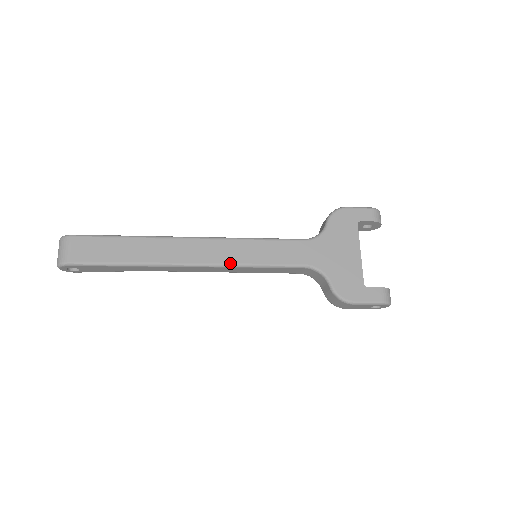
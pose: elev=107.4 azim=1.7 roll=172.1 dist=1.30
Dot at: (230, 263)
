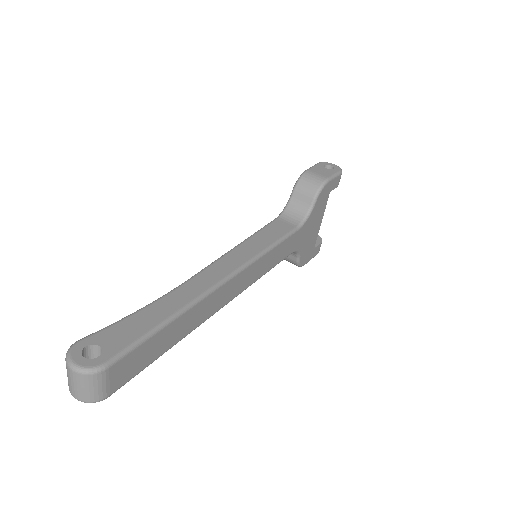
Dot at: (248, 286)
